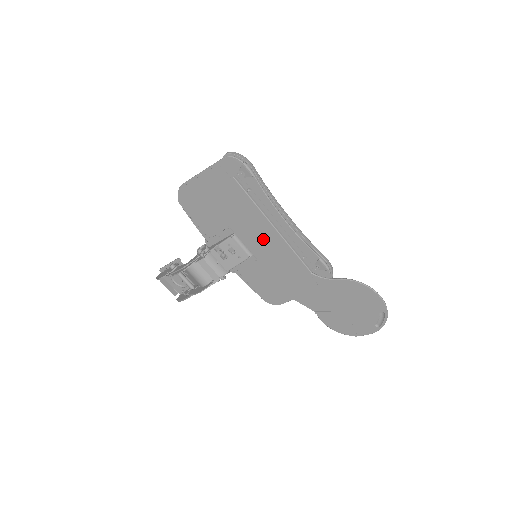
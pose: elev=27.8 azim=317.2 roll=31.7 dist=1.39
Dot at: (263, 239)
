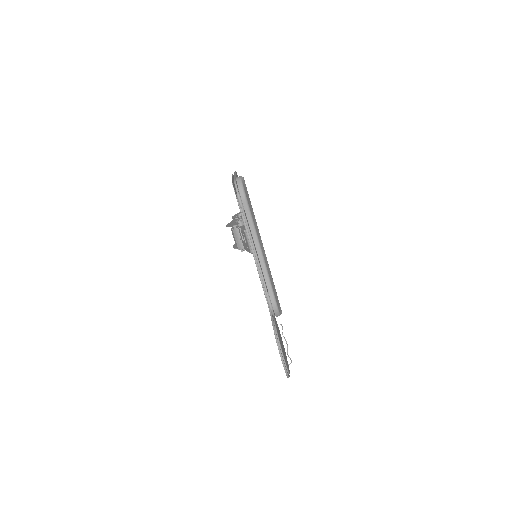
Dot at: occluded
